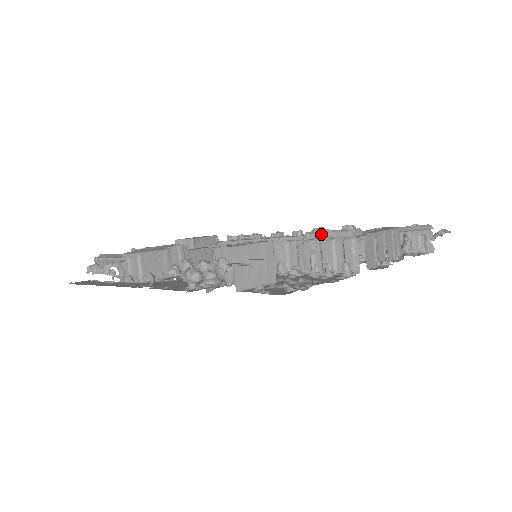
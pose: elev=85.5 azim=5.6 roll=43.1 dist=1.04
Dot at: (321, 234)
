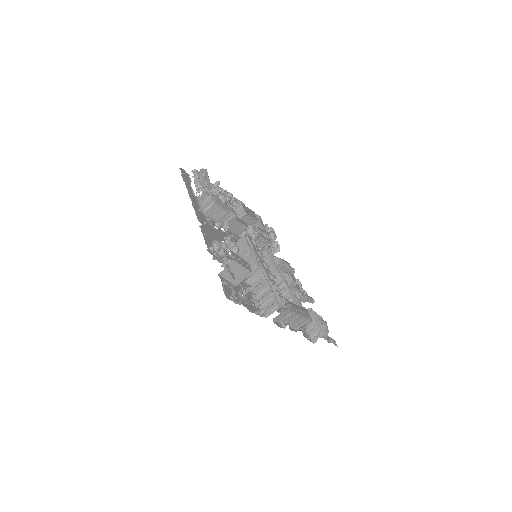
Dot at: (275, 289)
